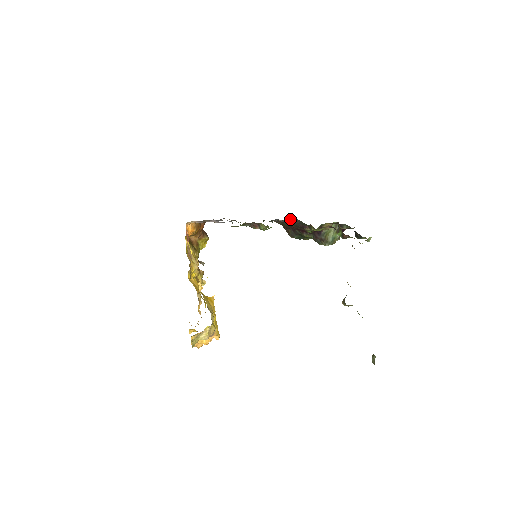
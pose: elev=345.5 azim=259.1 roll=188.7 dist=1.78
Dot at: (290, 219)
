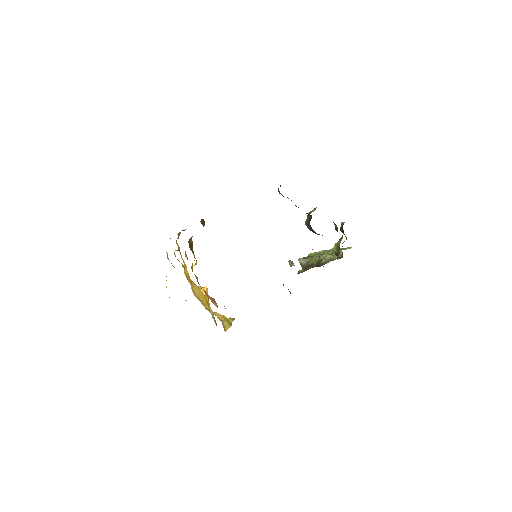
Dot at: occluded
